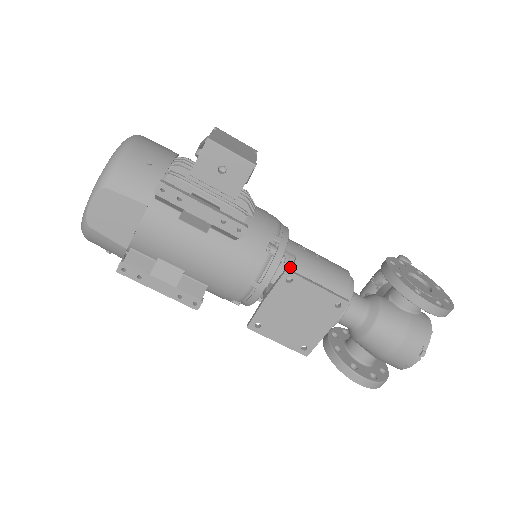
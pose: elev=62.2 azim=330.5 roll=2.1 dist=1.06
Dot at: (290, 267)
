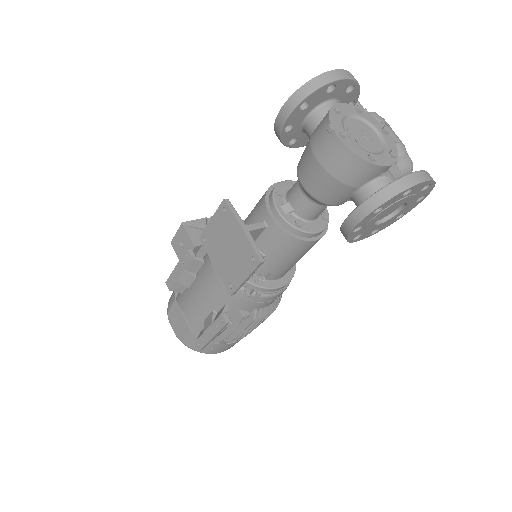
Dot at: occluded
